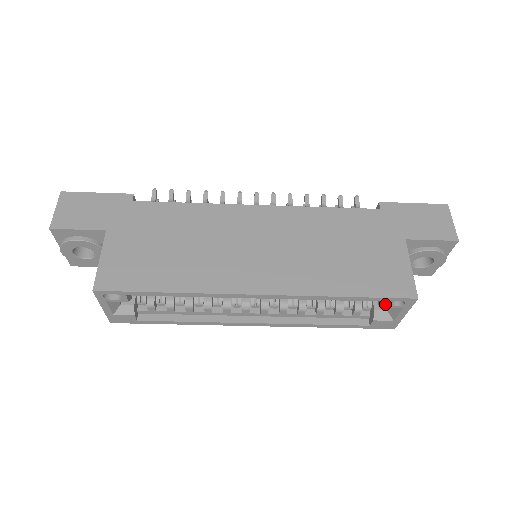
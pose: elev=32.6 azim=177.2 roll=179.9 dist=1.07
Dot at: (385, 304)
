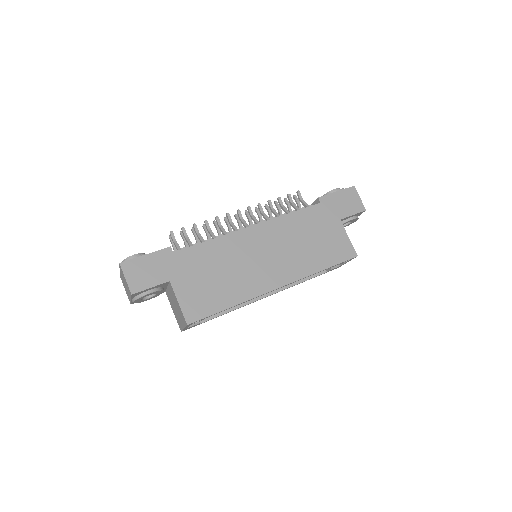
Dot at: occluded
